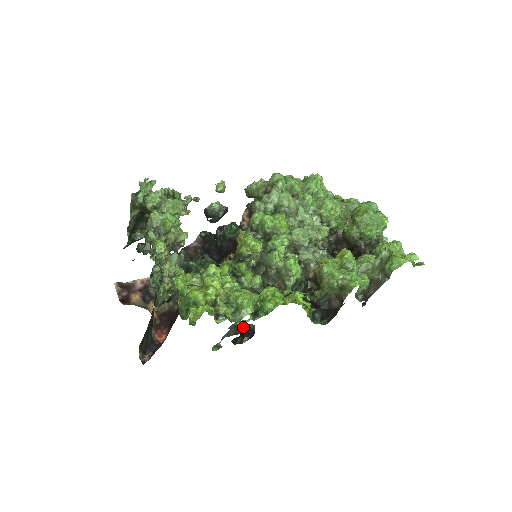
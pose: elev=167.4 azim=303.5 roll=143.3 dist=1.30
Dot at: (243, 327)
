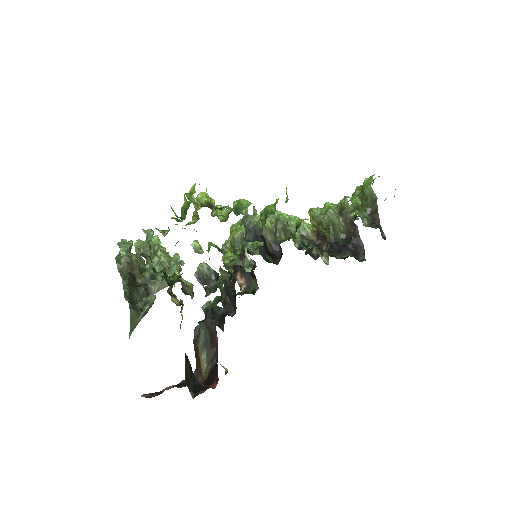
Dot at: (261, 235)
